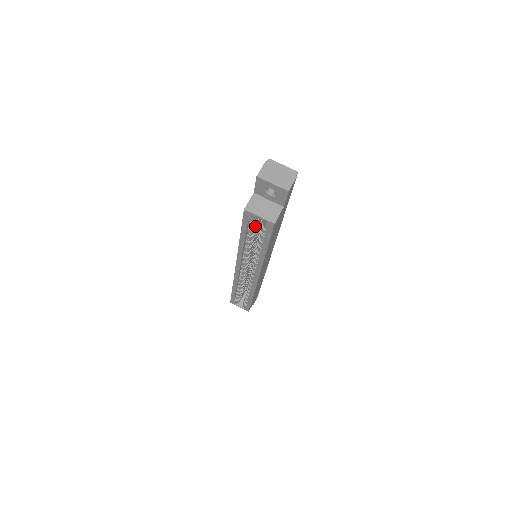
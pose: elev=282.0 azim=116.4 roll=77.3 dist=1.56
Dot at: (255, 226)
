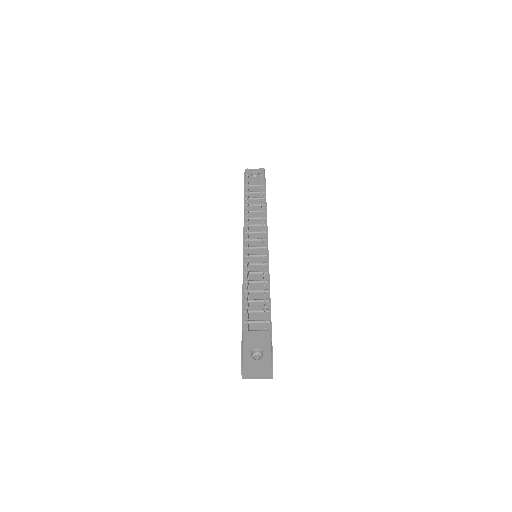
Dot at: occluded
